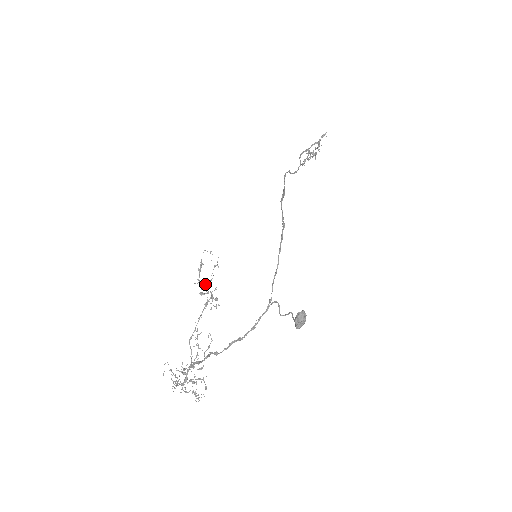
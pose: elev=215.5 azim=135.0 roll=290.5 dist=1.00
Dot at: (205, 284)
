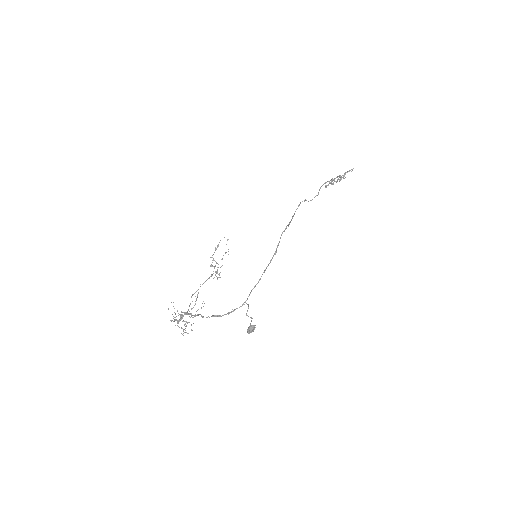
Dot at: (215, 261)
